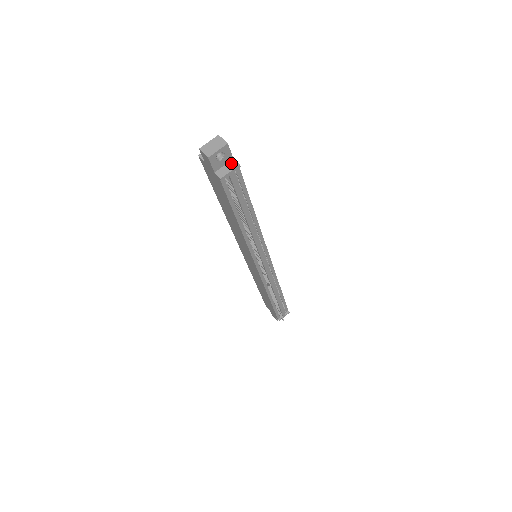
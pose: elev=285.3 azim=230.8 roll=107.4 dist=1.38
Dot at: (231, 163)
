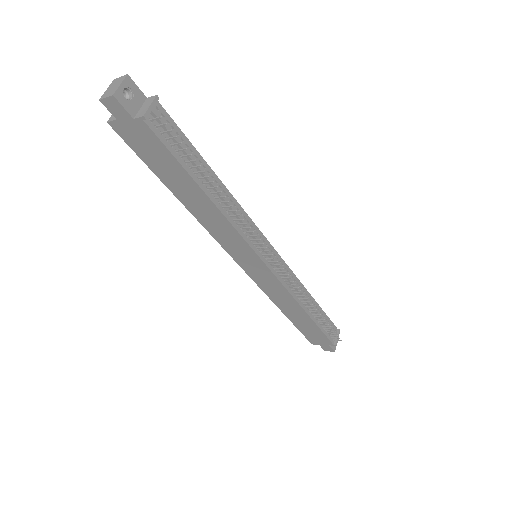
Dot at: (147, 101)
